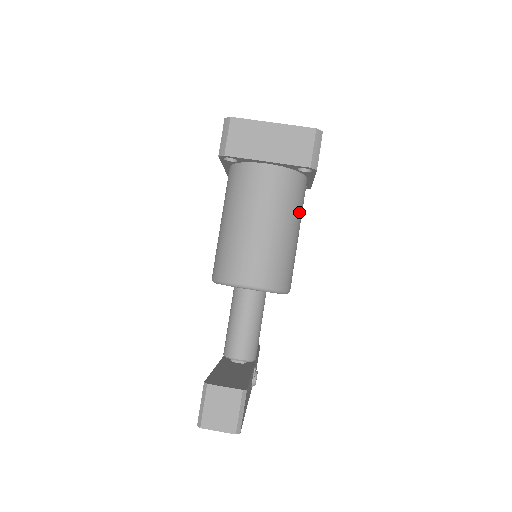
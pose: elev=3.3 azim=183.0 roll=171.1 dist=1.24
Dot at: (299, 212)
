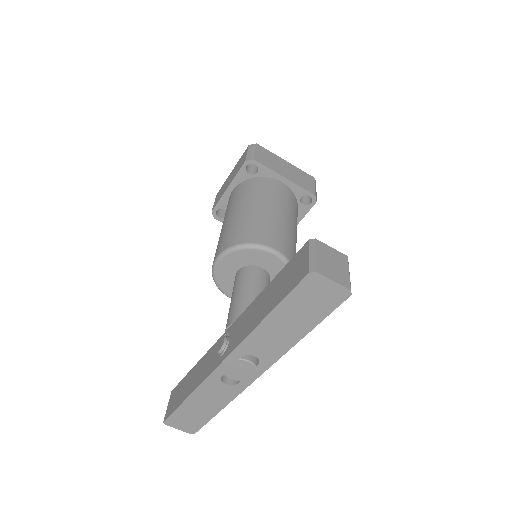
Dot at: occluded
